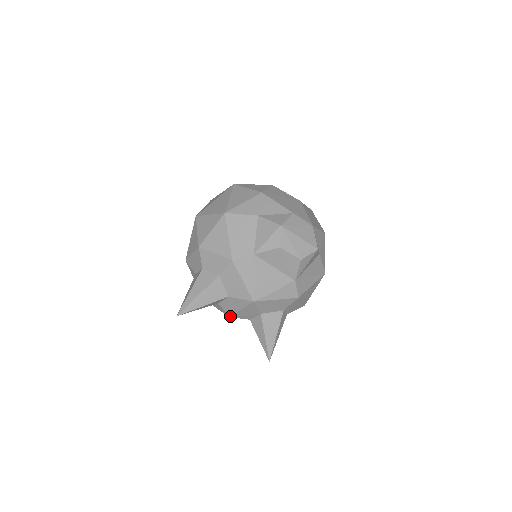
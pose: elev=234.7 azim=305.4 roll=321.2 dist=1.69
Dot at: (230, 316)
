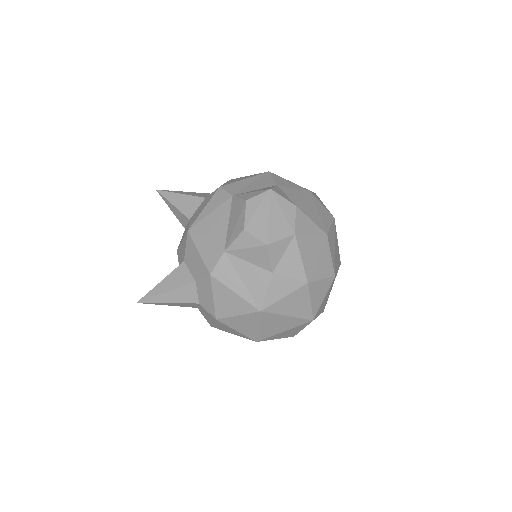
Dot at: occluded
